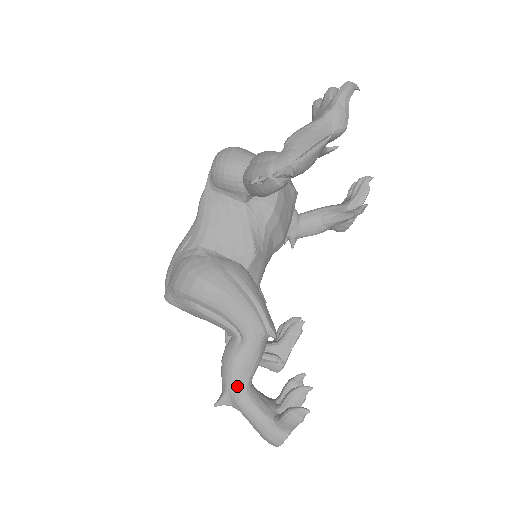
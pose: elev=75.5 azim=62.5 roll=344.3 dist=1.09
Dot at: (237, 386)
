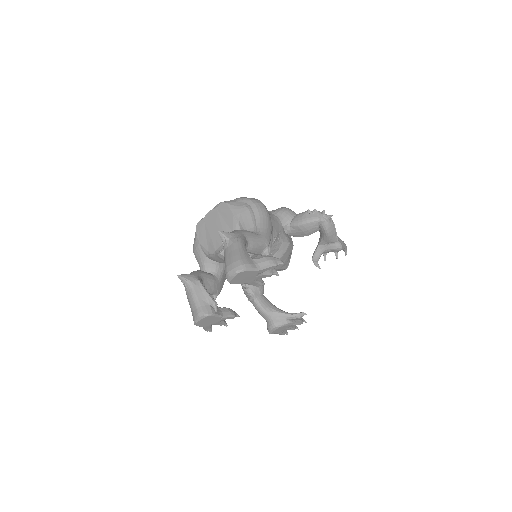
Dot at: (242, 236)
